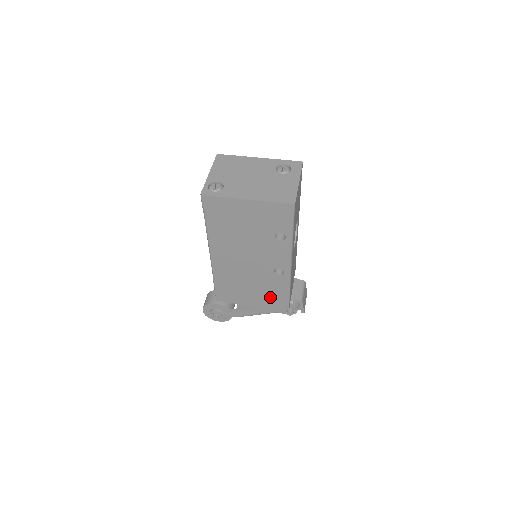
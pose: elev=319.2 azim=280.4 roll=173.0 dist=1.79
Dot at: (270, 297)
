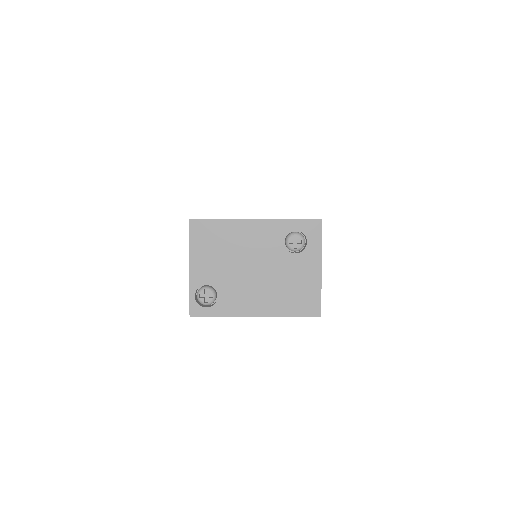
Dot at: occluded
